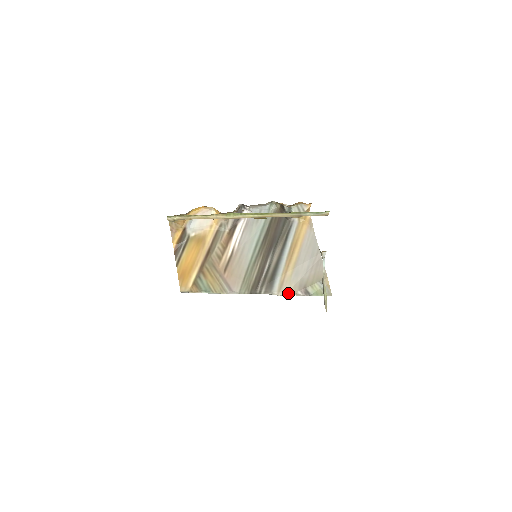
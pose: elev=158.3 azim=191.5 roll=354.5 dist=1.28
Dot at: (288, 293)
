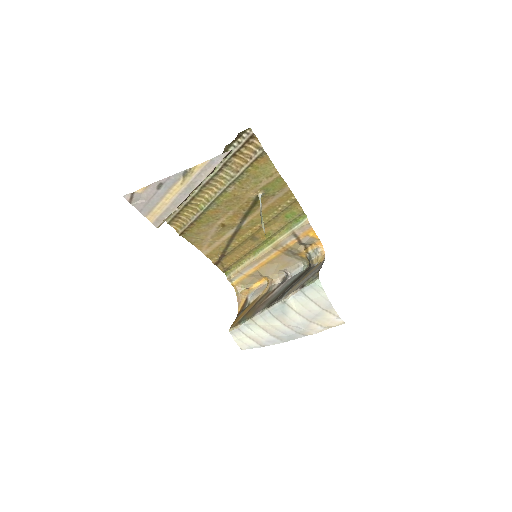
Dot at: (291, 294)
